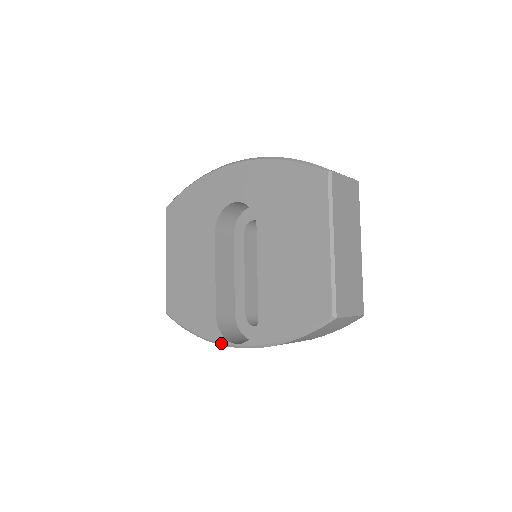
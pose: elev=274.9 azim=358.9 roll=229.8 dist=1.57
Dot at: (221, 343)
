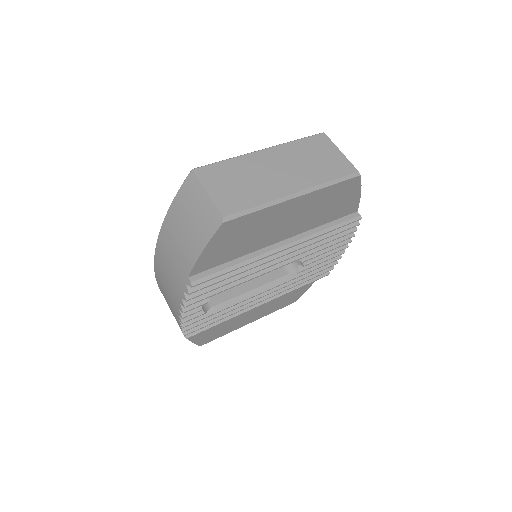
Dot at: occluded
